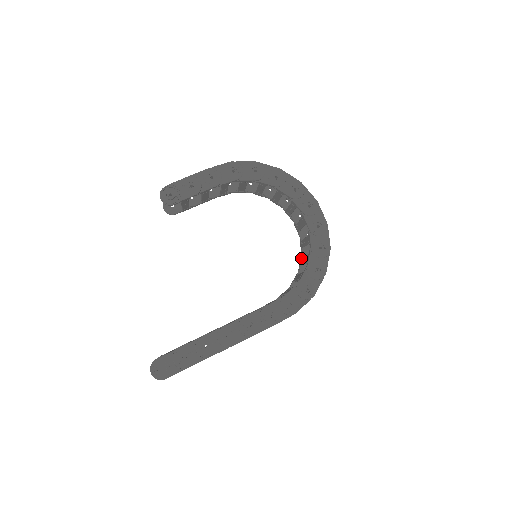
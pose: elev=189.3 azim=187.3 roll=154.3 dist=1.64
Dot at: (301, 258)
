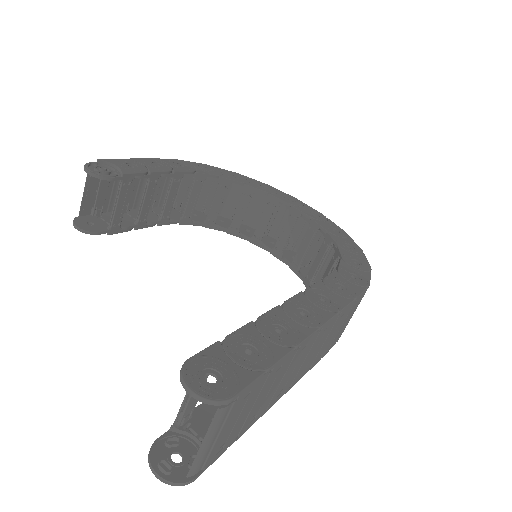
Dot at: (305, 276)
